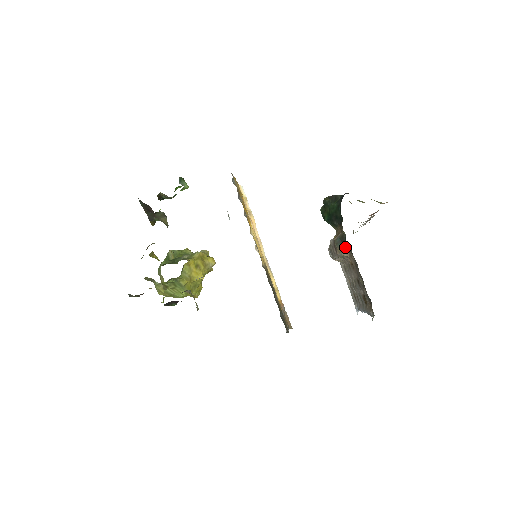
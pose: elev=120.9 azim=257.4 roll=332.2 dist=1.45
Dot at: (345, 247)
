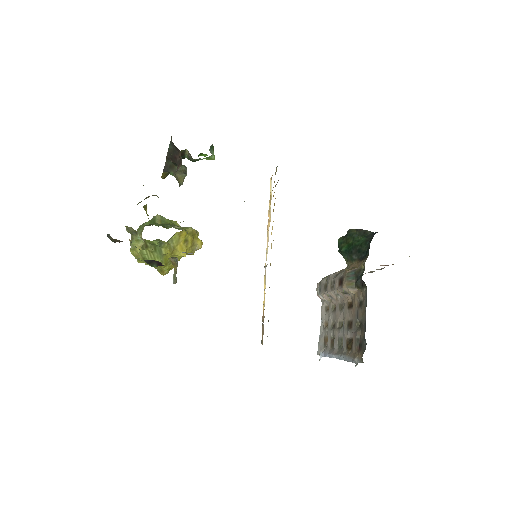
Dot at: (358, 282)
